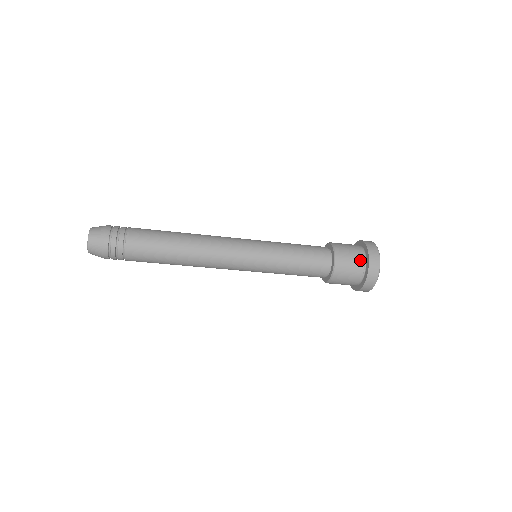
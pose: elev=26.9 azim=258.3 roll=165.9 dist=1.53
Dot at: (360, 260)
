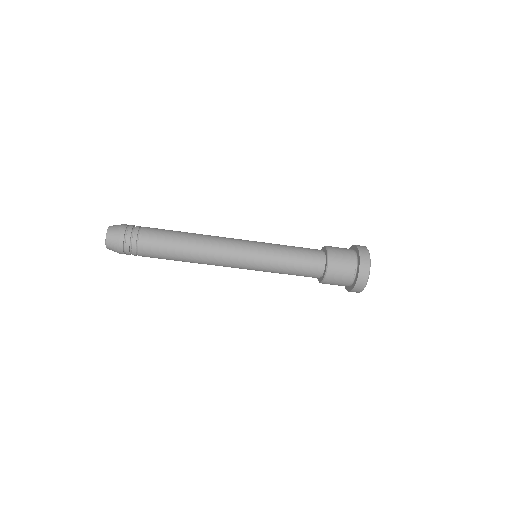
Dot at: (352, 262)
